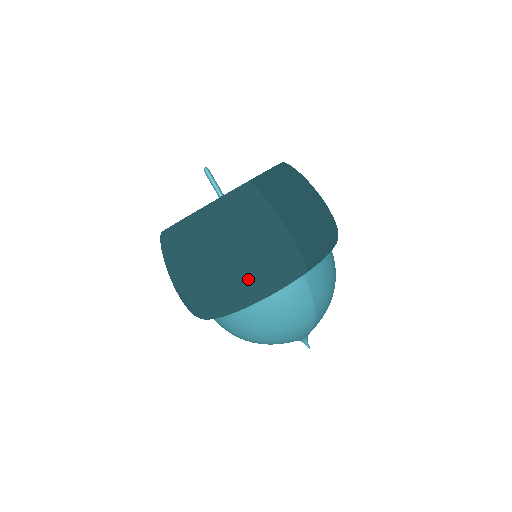
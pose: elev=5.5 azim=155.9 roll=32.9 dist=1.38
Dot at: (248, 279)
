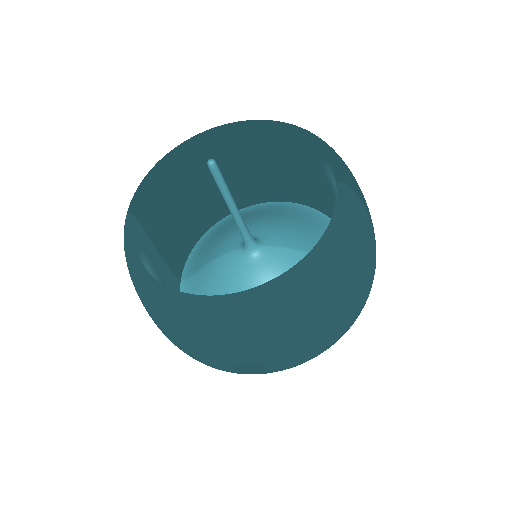
Dot at: (361, 307)
